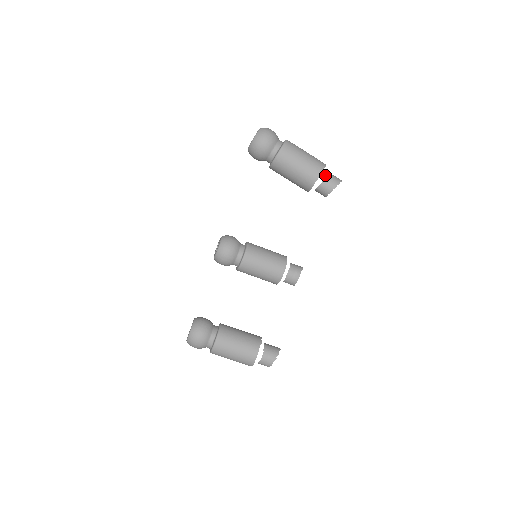
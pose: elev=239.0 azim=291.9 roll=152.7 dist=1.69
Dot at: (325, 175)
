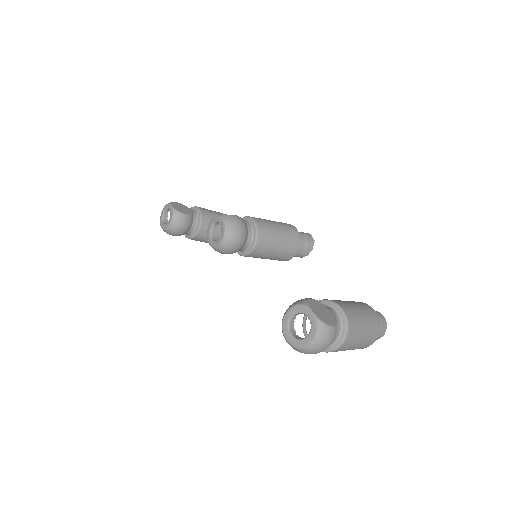
Dot at: occluded
